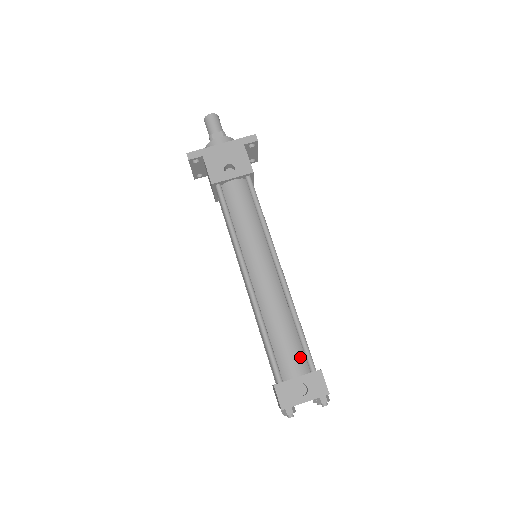
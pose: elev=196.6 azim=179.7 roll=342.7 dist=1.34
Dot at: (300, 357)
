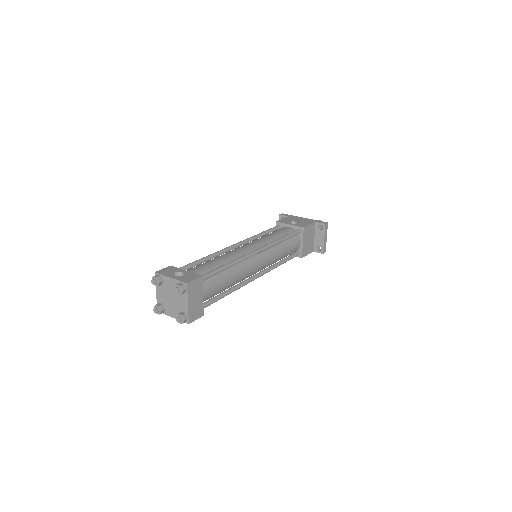
Dot at: (203, 273)
